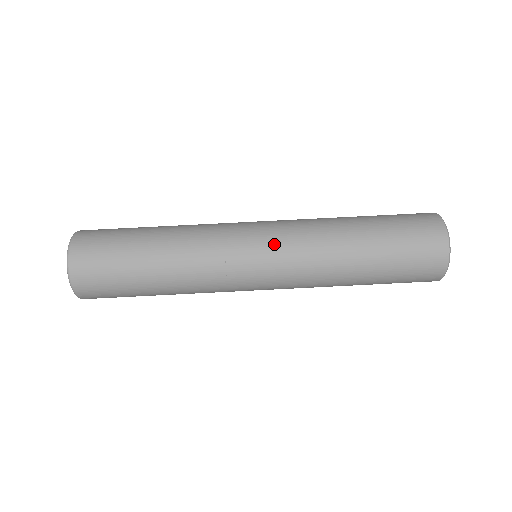
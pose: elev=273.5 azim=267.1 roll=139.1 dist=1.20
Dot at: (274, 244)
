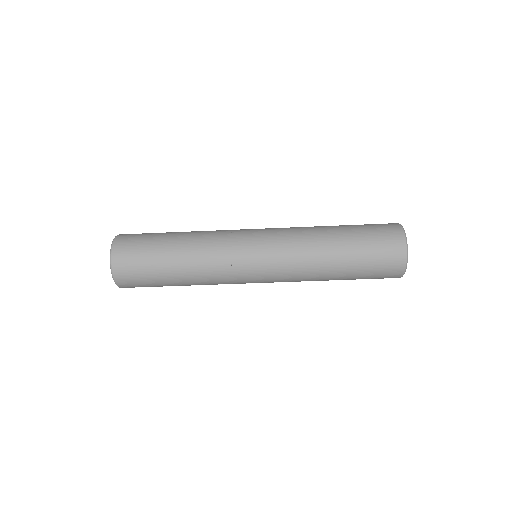
Dot at: (269, 245)
